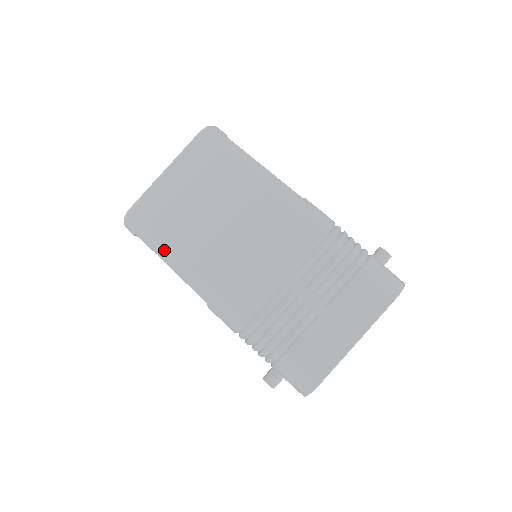
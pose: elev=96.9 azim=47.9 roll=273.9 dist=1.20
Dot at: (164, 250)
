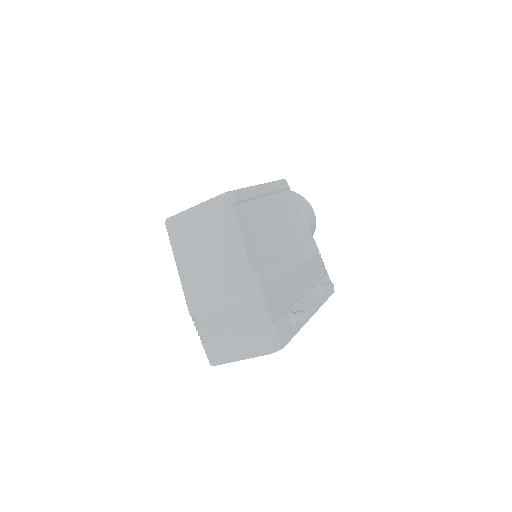
Dot at: (175, 254)
